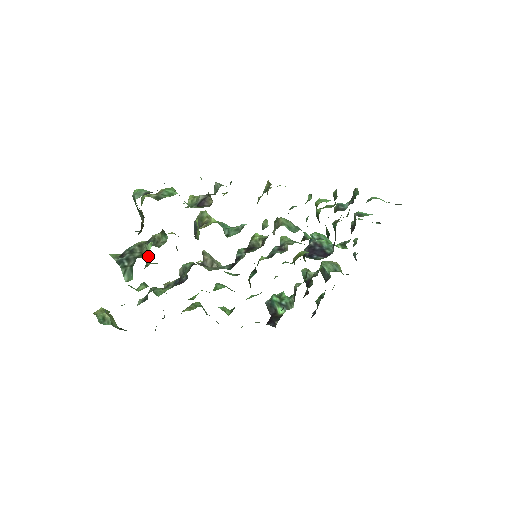
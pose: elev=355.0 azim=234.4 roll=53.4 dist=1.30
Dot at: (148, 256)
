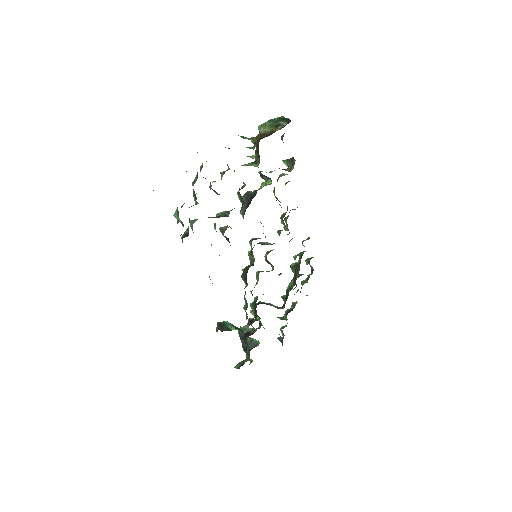
Dot at: (252, 158)
